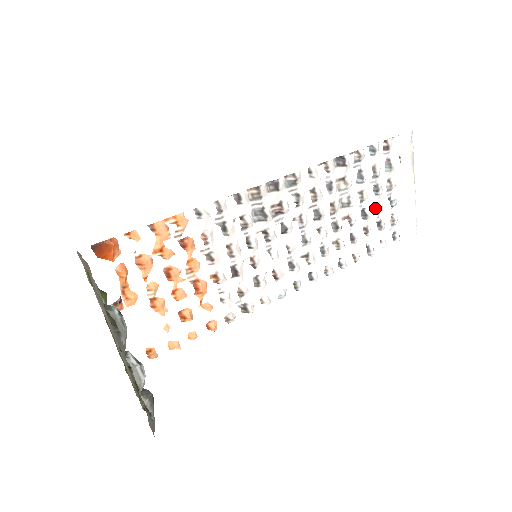
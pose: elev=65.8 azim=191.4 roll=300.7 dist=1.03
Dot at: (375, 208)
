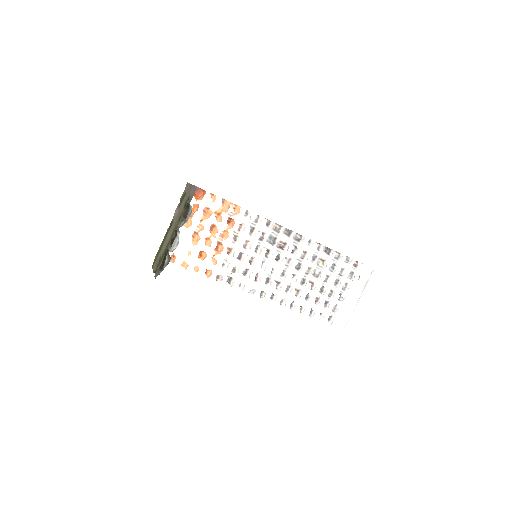
Dot at: (330, 292)
